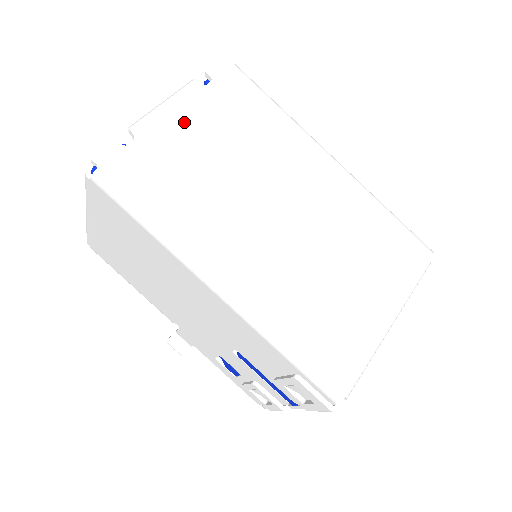
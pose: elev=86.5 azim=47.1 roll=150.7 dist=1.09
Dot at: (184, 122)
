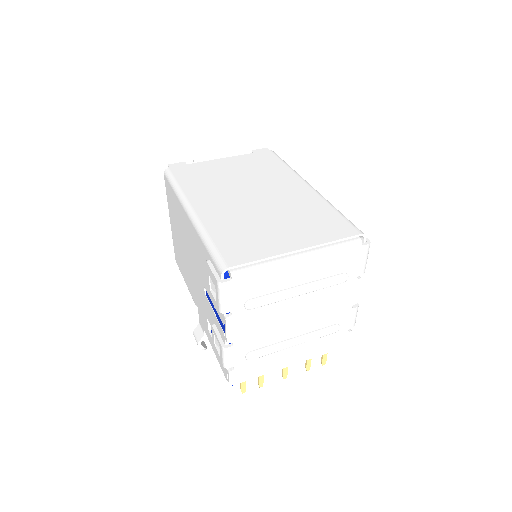
Dot at: (224, 162)
